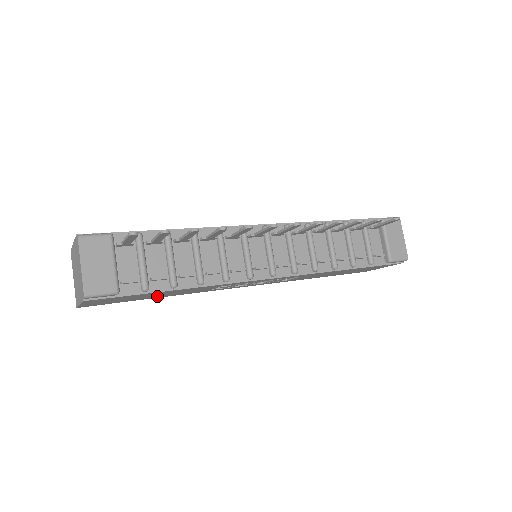
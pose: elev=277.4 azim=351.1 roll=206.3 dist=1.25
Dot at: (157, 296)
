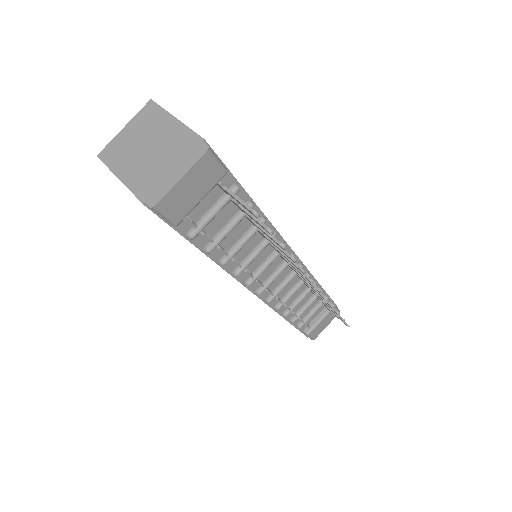
Dot at: occluded
